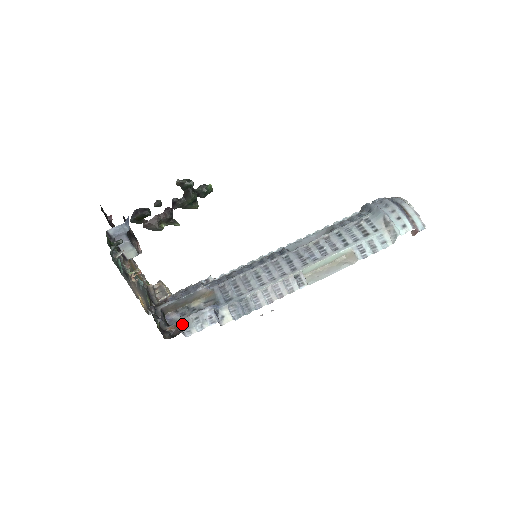
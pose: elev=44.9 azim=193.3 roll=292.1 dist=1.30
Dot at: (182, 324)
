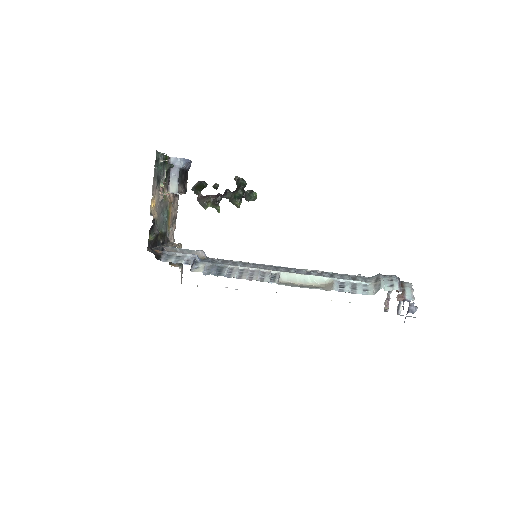
Dot at: (167, 254)
